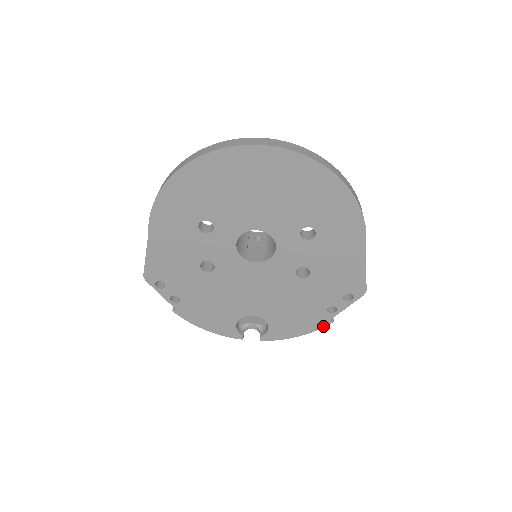
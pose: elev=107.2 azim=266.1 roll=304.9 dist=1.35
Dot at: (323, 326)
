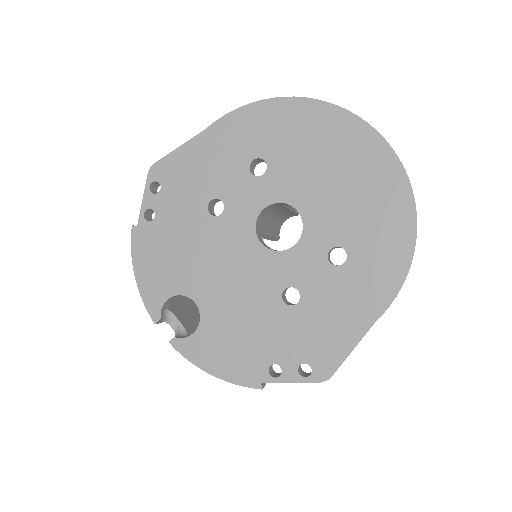
Dot at: (246, 384)
